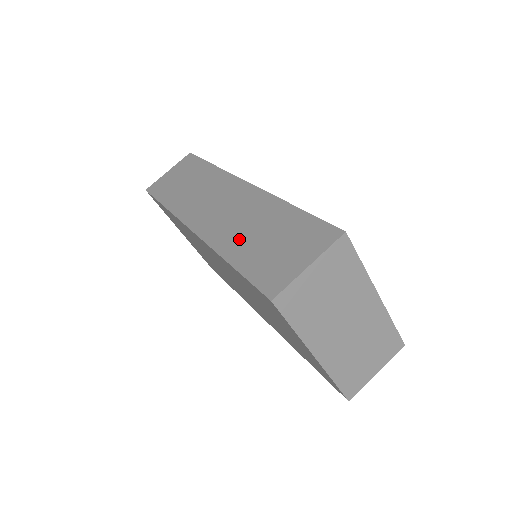
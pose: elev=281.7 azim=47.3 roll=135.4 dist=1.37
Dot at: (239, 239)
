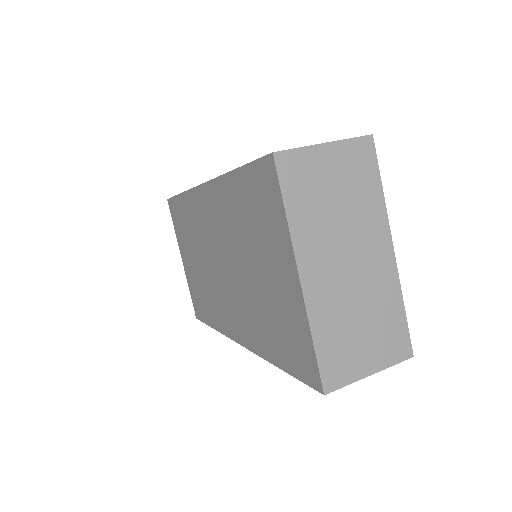
Dot at: occluded
